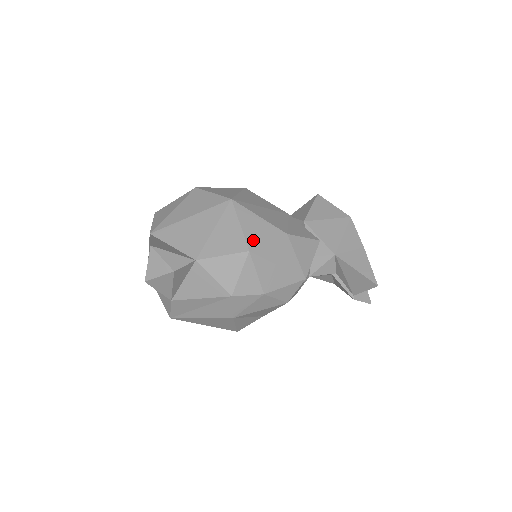
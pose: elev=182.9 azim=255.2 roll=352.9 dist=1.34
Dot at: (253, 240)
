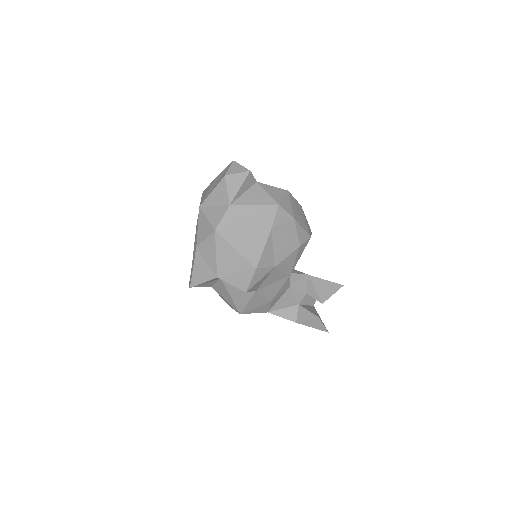
Dot at: occluded
